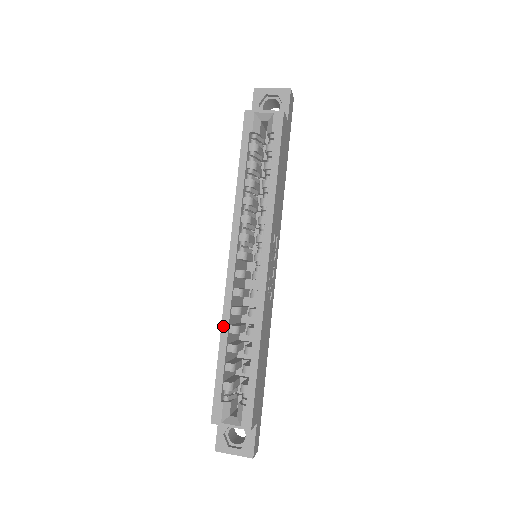
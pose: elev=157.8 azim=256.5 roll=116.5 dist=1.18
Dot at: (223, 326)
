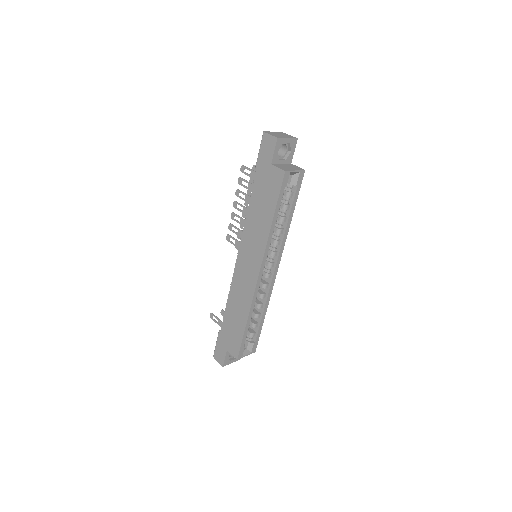
Dot at: (251, 311)
